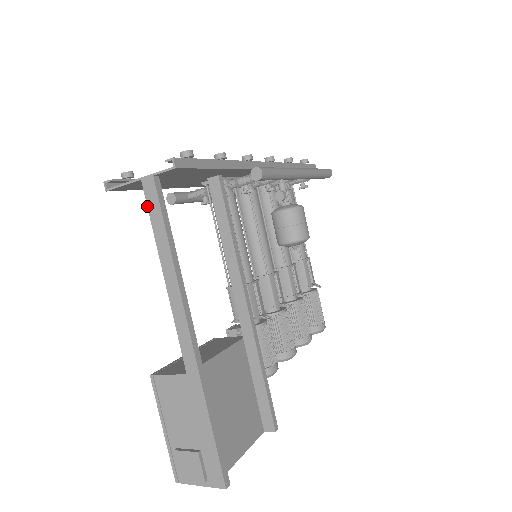
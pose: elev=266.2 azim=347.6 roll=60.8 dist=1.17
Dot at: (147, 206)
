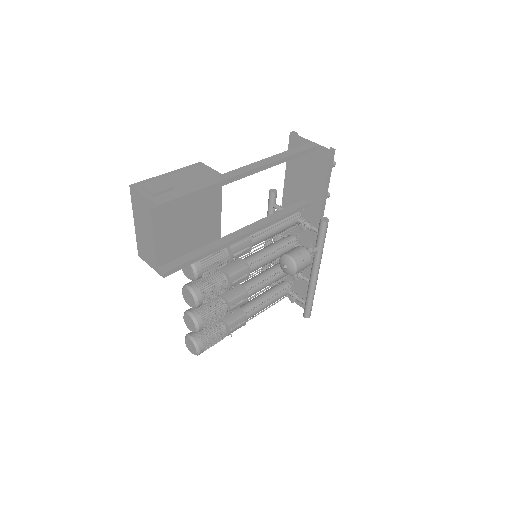
Dot at: (301, 145)
